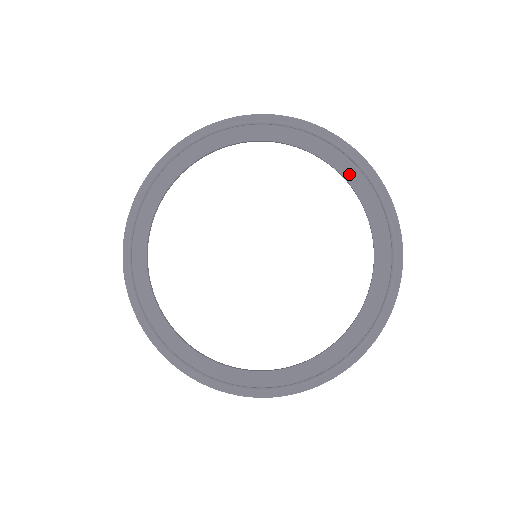
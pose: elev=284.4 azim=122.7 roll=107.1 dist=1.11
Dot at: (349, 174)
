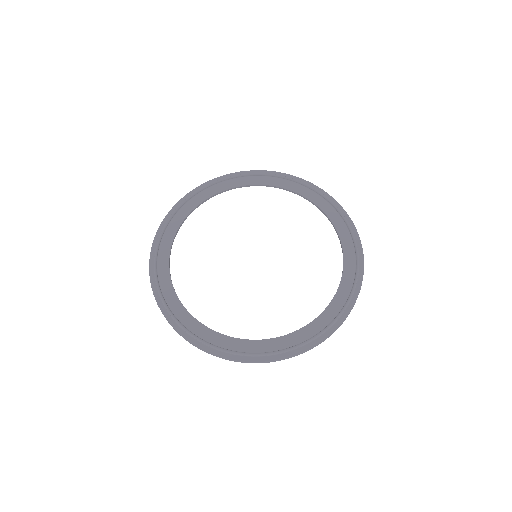
Dot at: (292, 187)
